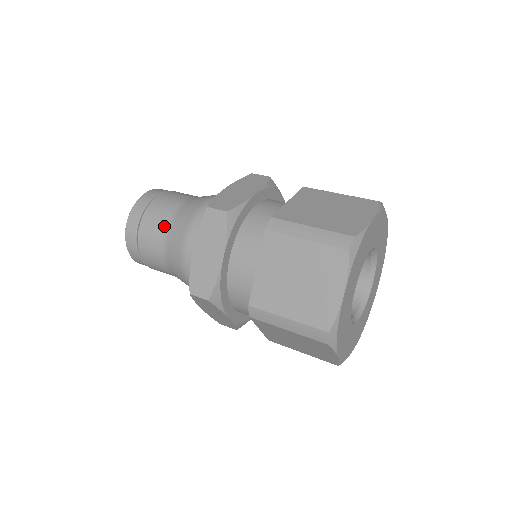
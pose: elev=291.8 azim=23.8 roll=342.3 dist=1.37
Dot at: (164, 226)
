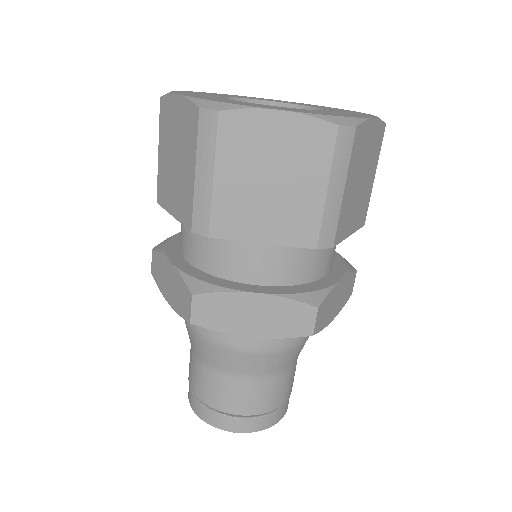
Dot at: occluded
